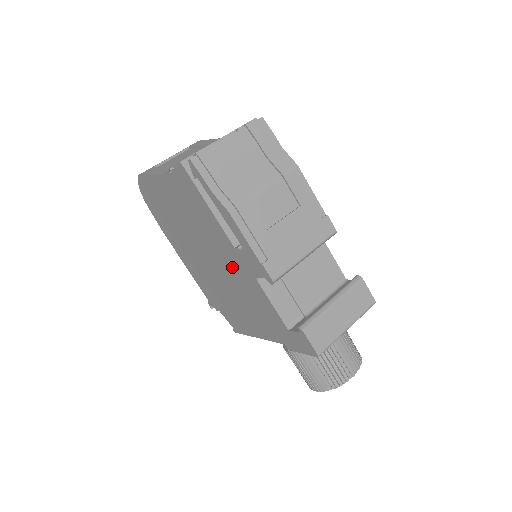
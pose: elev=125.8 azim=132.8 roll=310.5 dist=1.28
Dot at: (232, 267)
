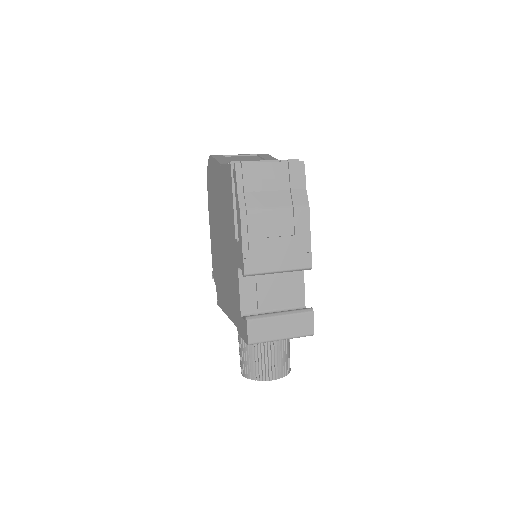
Dot at: (230, 252)
